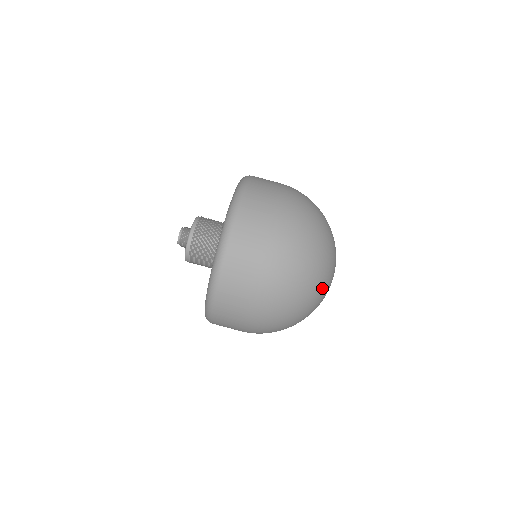
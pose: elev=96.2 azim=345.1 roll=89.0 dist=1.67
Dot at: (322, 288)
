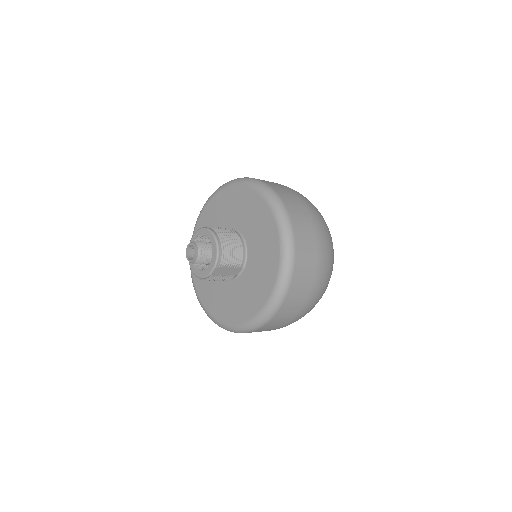
Dot at: occluded
